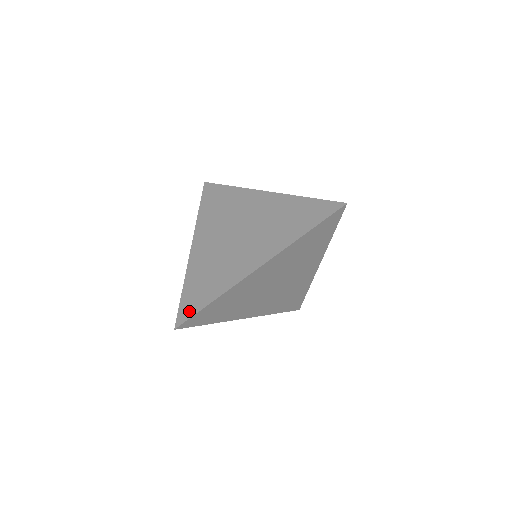
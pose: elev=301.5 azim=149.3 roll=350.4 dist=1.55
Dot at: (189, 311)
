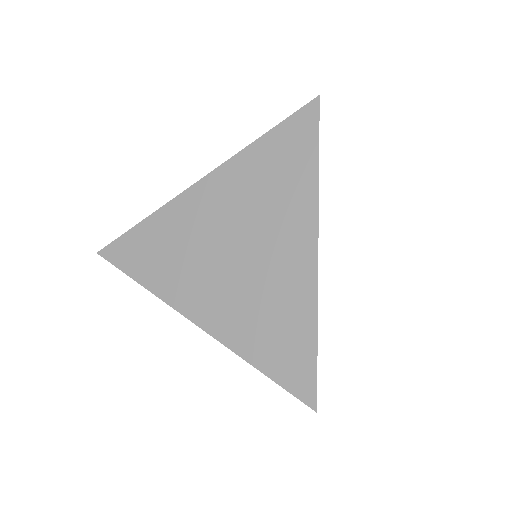
Dot at: (304, 377)
